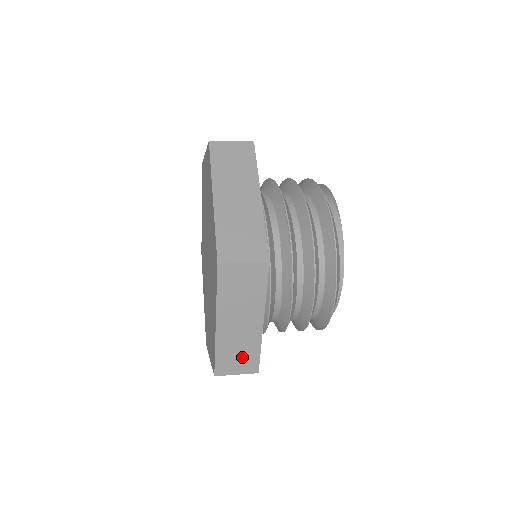
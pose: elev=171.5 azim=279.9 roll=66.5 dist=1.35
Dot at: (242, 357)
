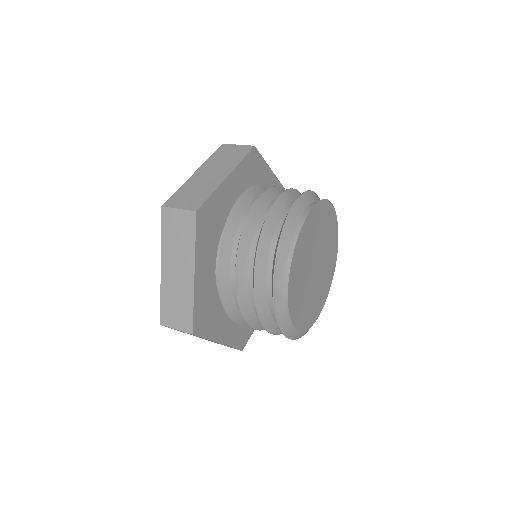
Dot at: (180, 310)
